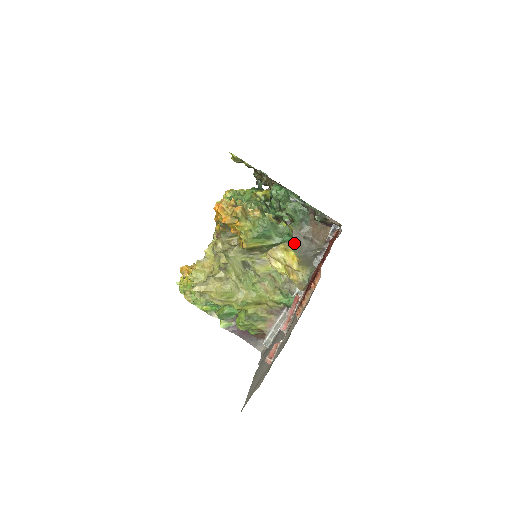
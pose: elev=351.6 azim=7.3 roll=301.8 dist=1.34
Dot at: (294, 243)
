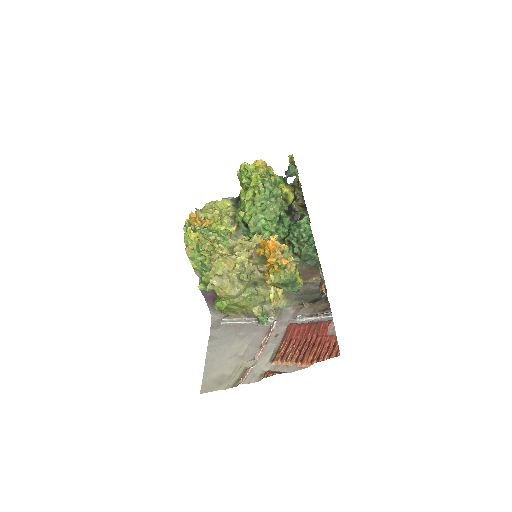
Dot at: occluded
